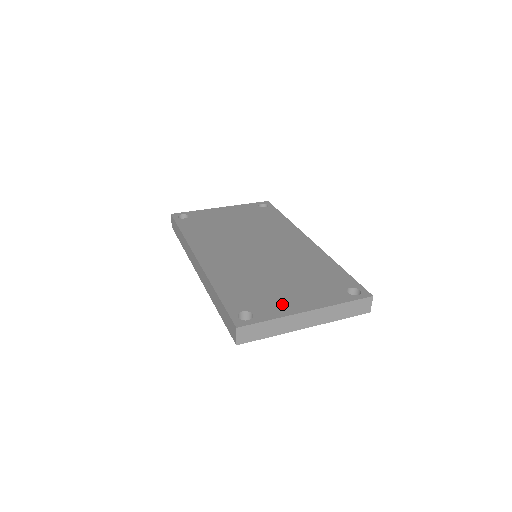
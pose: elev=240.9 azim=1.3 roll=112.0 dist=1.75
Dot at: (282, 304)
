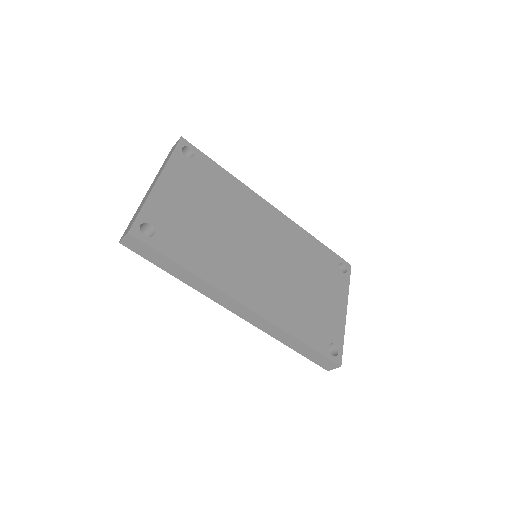
Dot at: (334, 318)
